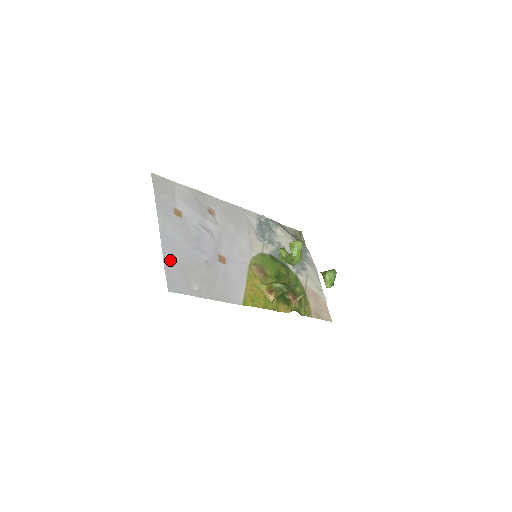
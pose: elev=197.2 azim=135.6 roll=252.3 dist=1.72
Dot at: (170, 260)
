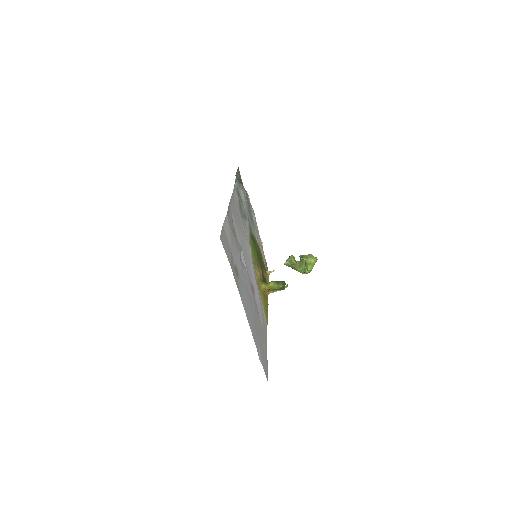
Dot at: (257, 345)
